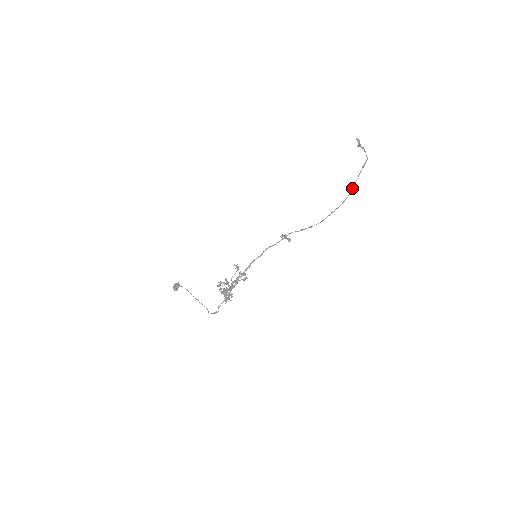
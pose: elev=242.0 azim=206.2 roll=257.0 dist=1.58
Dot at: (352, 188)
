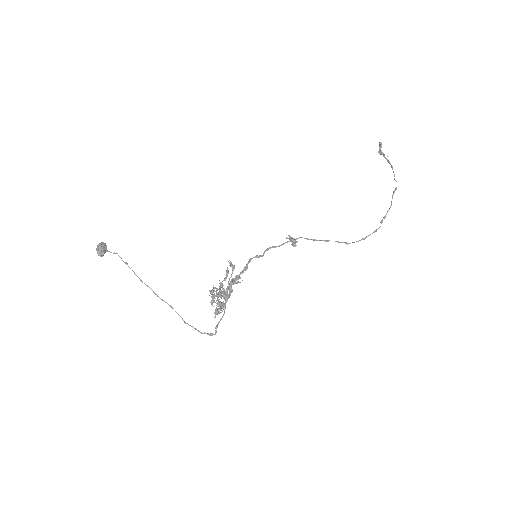
Dot at: (384, 216)
